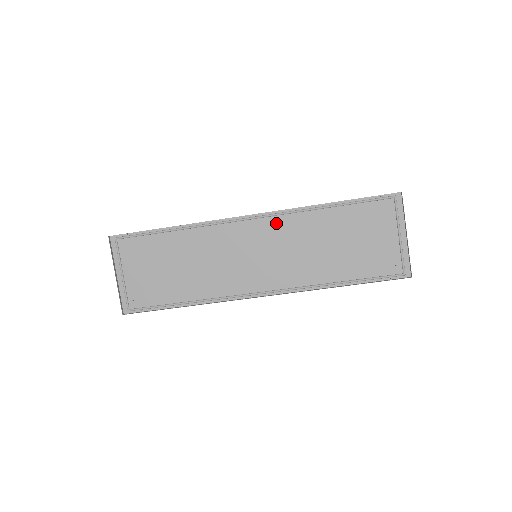
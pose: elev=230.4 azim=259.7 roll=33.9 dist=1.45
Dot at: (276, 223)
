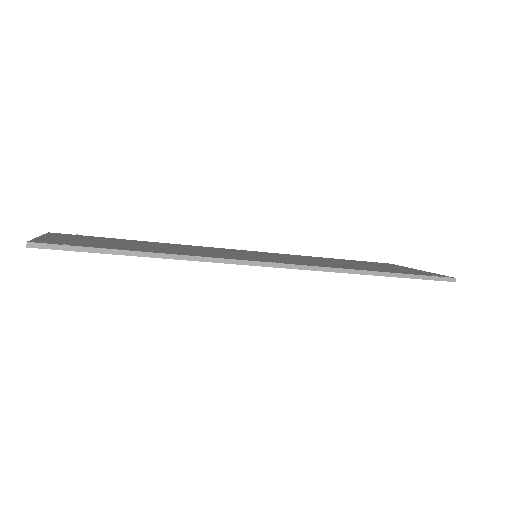
Dot at: occluded
